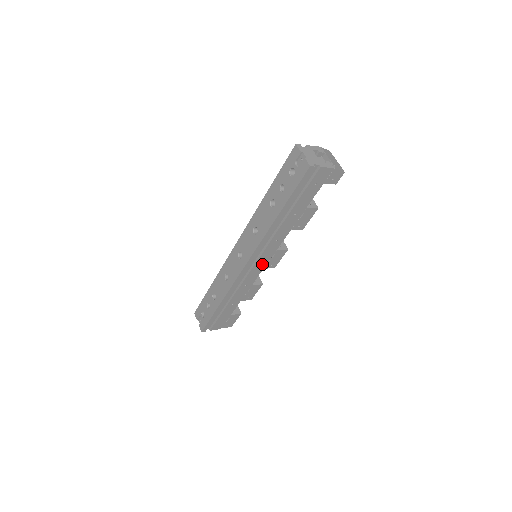
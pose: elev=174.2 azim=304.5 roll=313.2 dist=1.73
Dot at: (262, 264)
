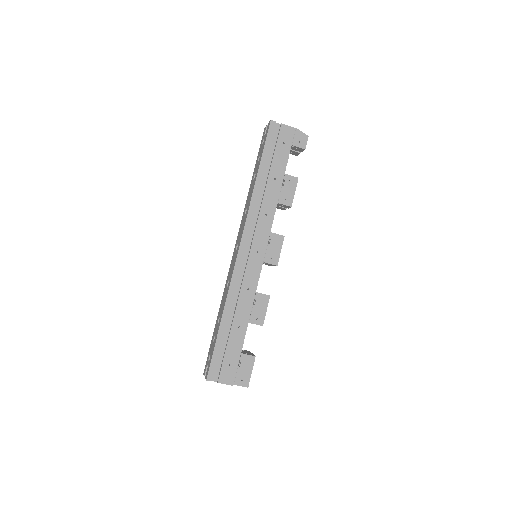
Dot at: (259, 253)
